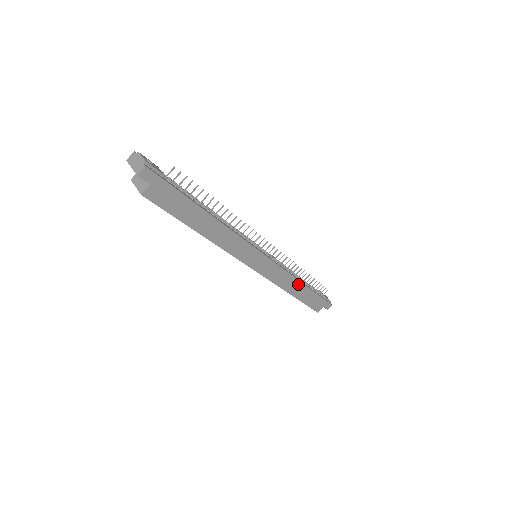
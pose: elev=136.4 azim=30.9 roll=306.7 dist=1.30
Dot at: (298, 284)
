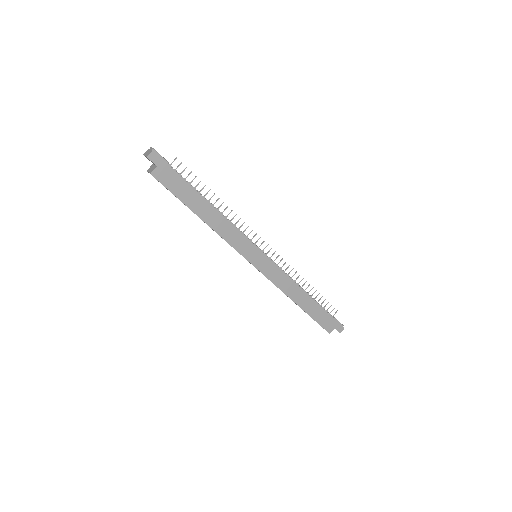
Dot at: (301, 293)
